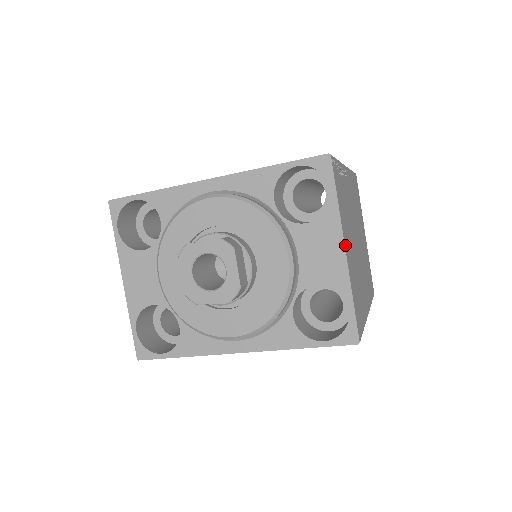
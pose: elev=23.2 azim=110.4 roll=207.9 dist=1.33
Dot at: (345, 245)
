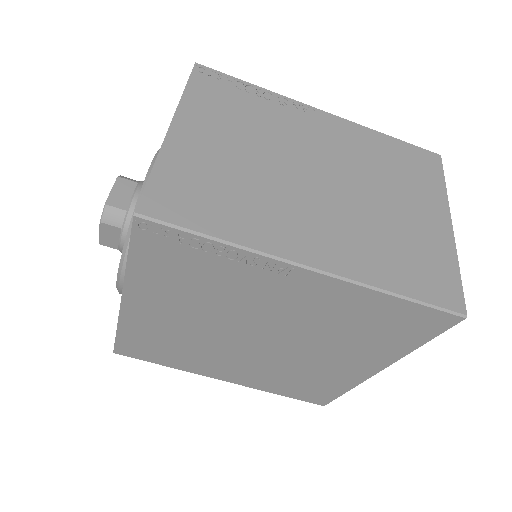
Dot at: (177, 125)
